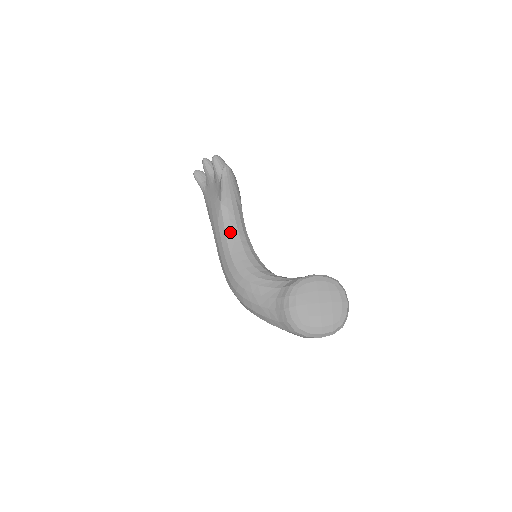
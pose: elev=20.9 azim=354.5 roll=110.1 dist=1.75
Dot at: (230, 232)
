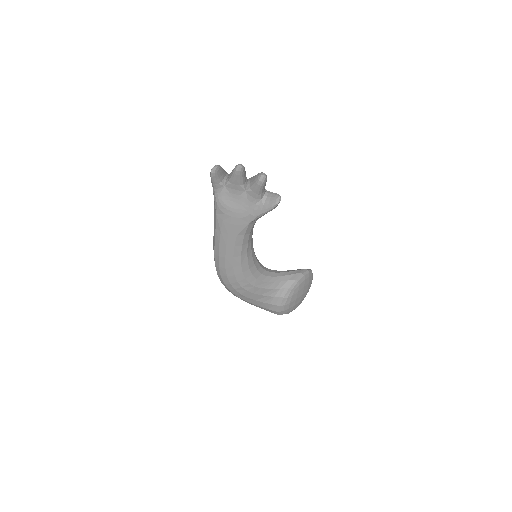
Dot at: (246, 245)
